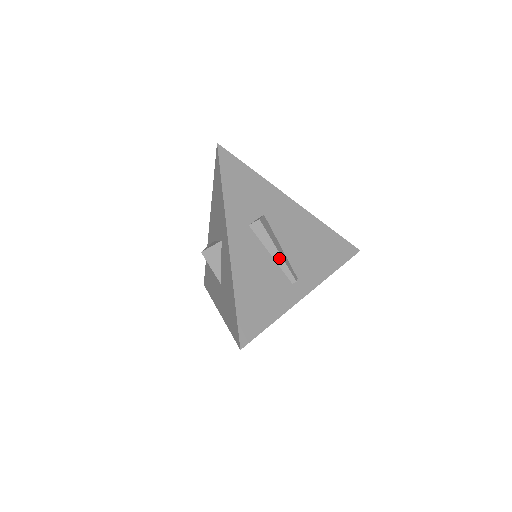
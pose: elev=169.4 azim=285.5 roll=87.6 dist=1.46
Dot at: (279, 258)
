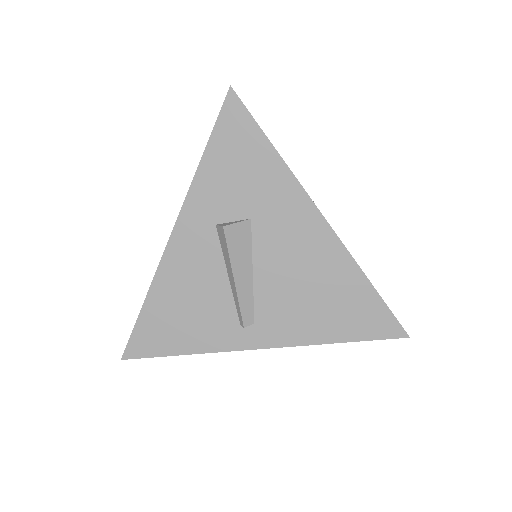
Dot at: (234, 287)
